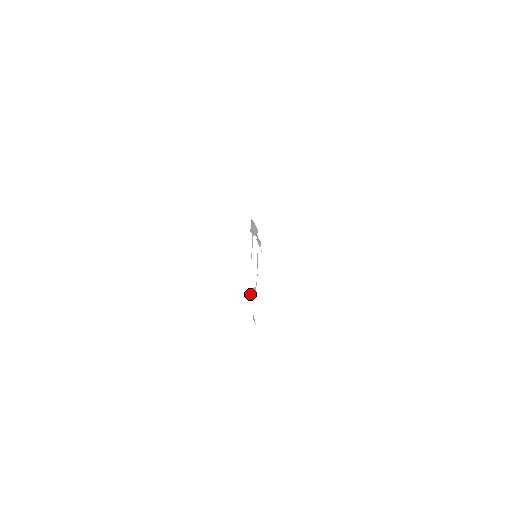
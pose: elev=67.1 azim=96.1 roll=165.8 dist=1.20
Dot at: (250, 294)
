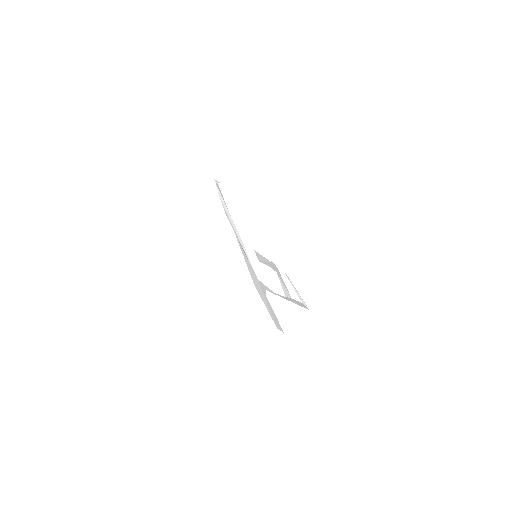
Dot at: (287, 297)
